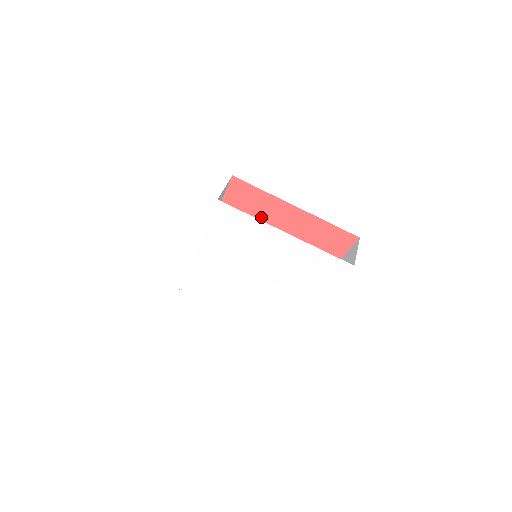
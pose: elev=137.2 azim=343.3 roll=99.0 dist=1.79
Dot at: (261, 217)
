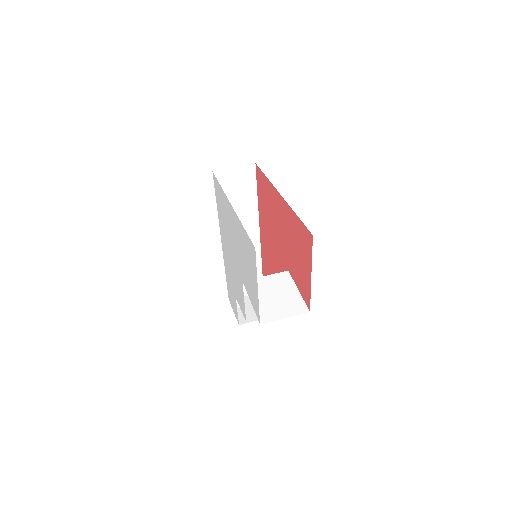
Dot at: (272, 213)
